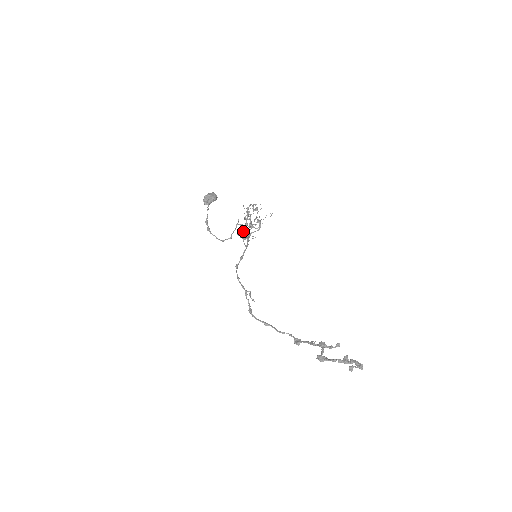
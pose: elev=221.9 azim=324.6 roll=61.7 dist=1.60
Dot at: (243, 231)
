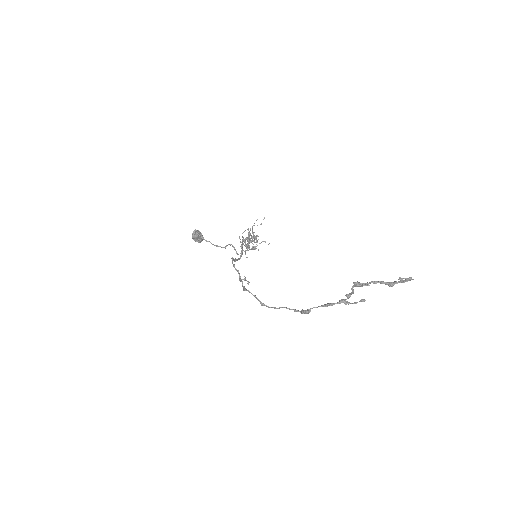
Dot at: (246, 238)
